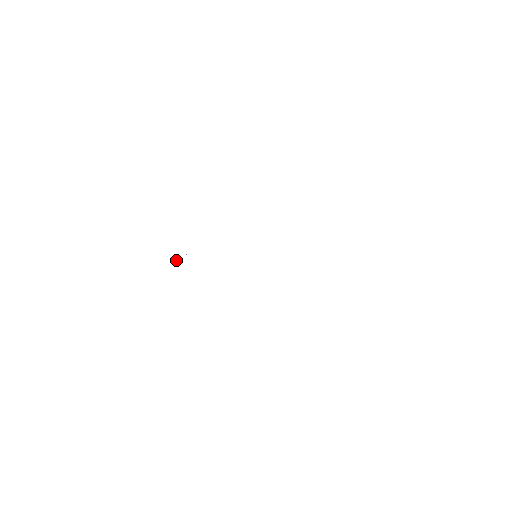
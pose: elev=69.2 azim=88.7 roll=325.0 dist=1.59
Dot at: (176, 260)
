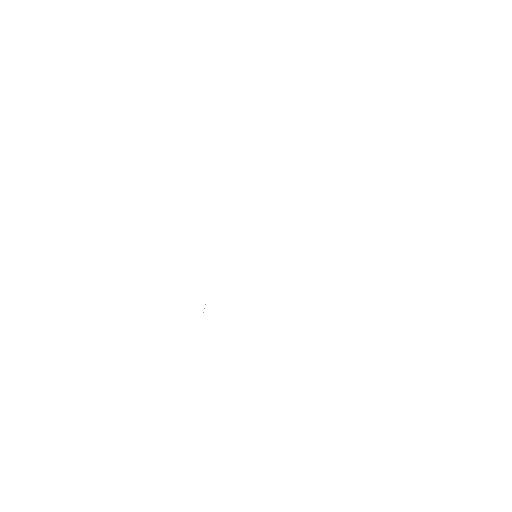
Dot at: occluded
